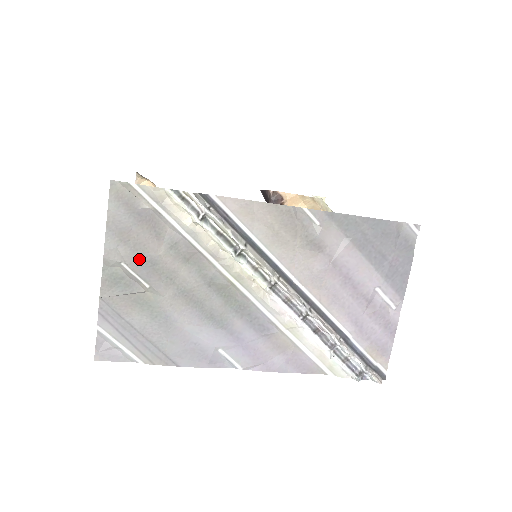
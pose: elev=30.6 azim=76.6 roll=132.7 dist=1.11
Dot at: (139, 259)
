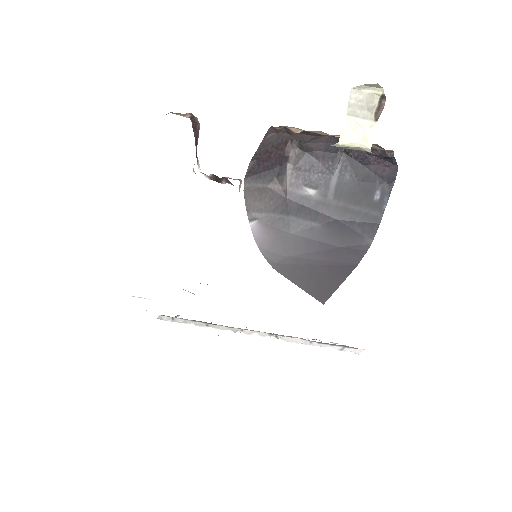
Dot at: occluded
